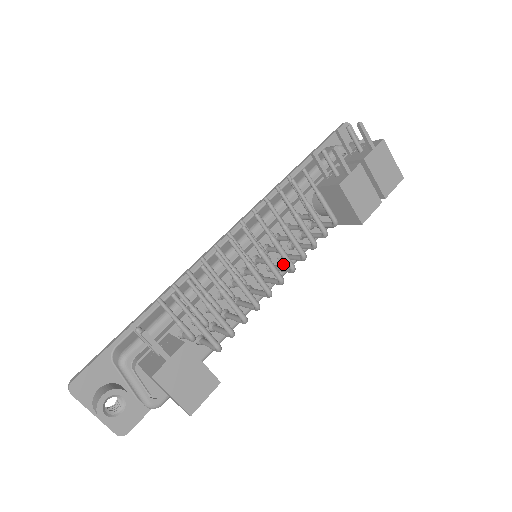
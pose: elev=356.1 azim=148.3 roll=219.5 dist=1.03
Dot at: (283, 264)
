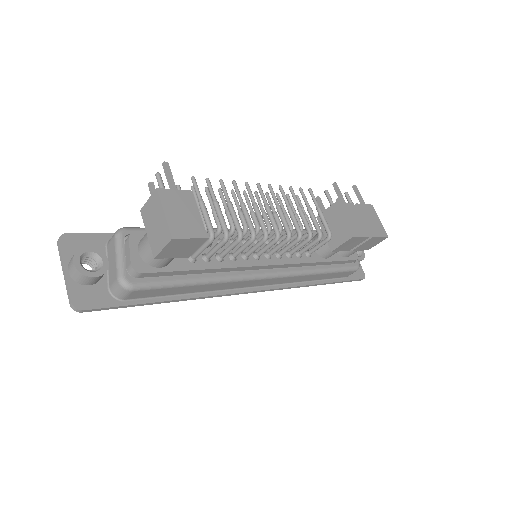
Dot at: (279, 261)
